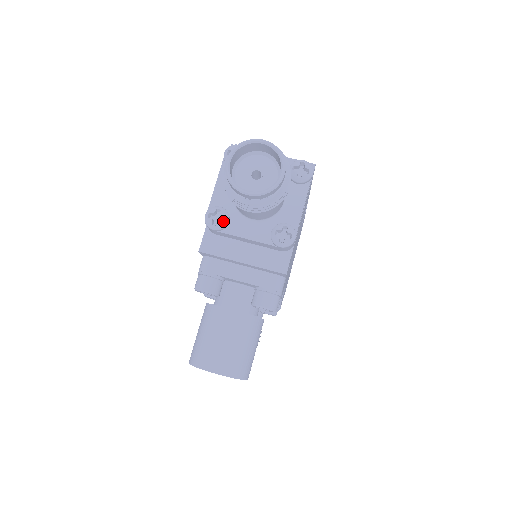
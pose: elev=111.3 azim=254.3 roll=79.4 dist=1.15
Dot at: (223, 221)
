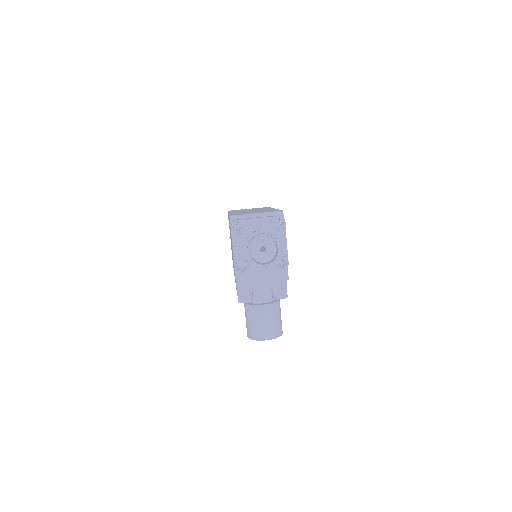
Dot at: (246, 268)
